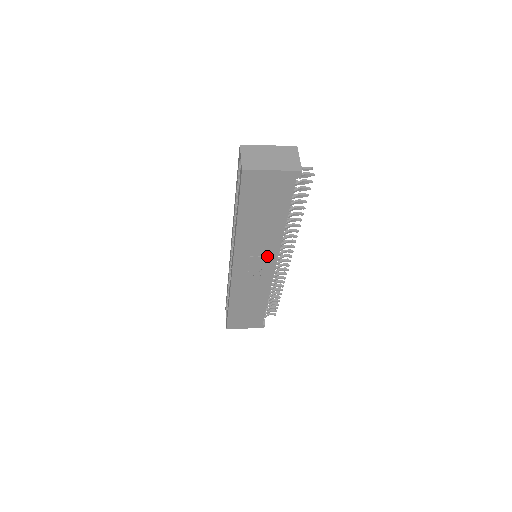
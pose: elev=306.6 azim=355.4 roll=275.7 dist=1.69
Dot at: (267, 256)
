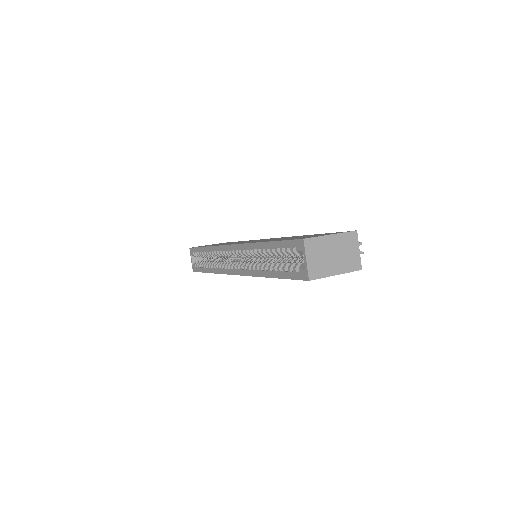
Dot at: occluded
